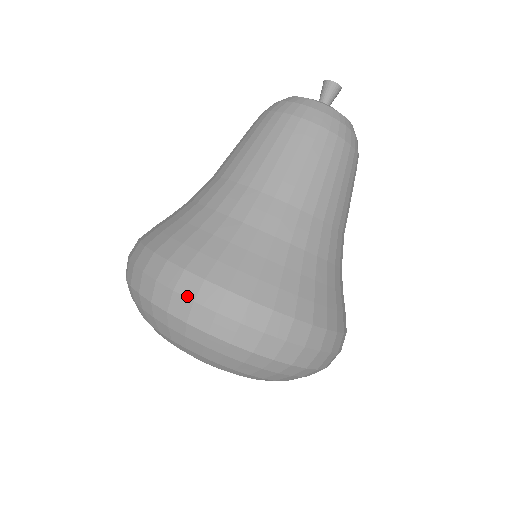
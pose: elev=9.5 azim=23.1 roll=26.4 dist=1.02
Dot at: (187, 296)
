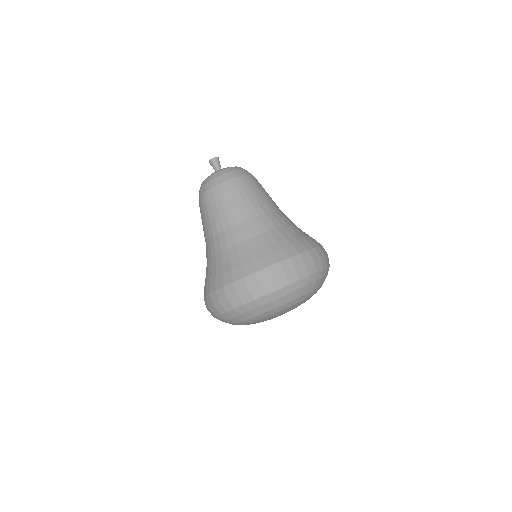
Dot at: (268, 279)
